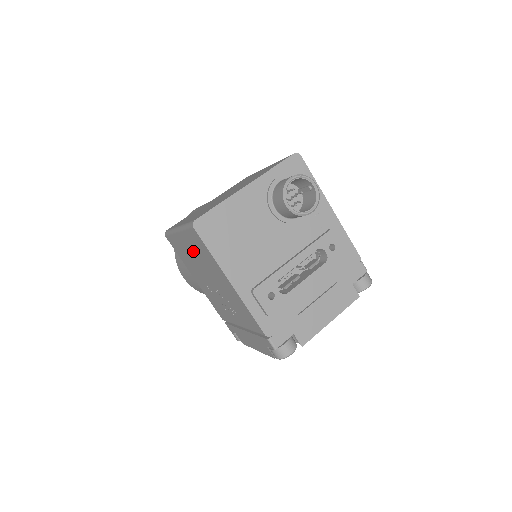
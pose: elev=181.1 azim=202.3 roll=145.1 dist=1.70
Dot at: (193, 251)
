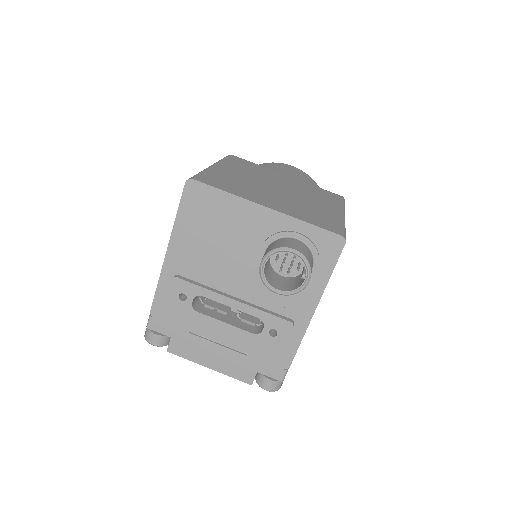
Dot at: occluded
